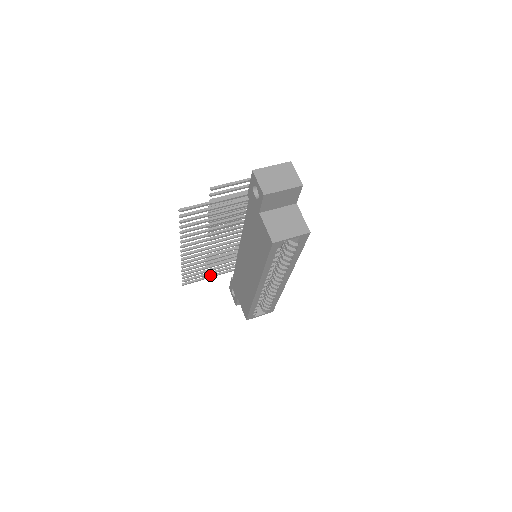
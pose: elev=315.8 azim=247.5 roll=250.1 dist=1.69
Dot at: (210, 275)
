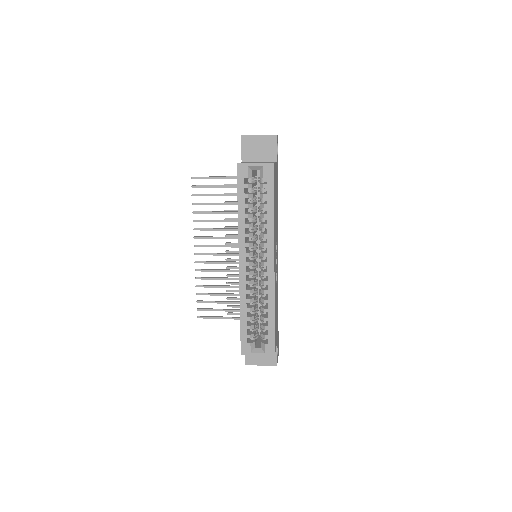
Dot at: occluded
